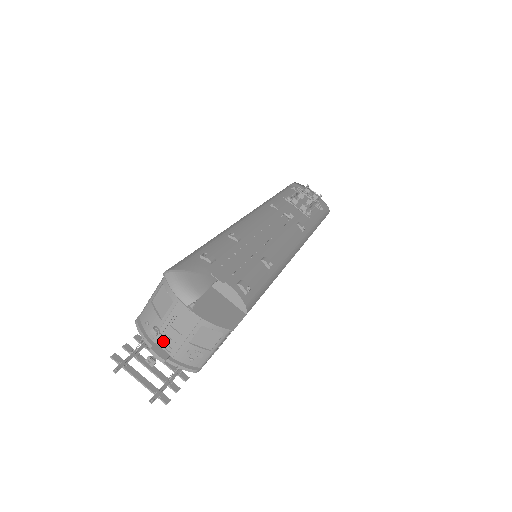
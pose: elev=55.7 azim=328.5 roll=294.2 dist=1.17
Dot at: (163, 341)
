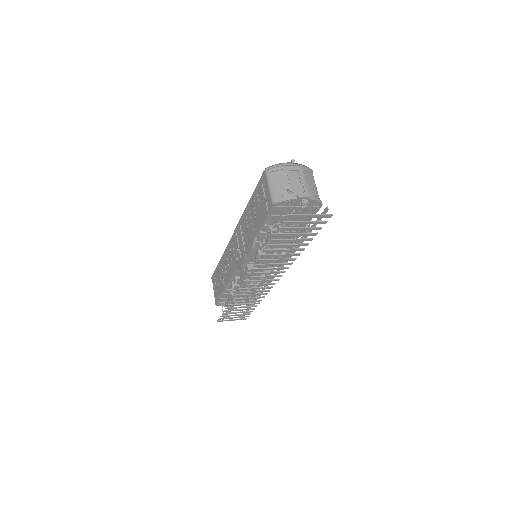
Dot at: occluded
